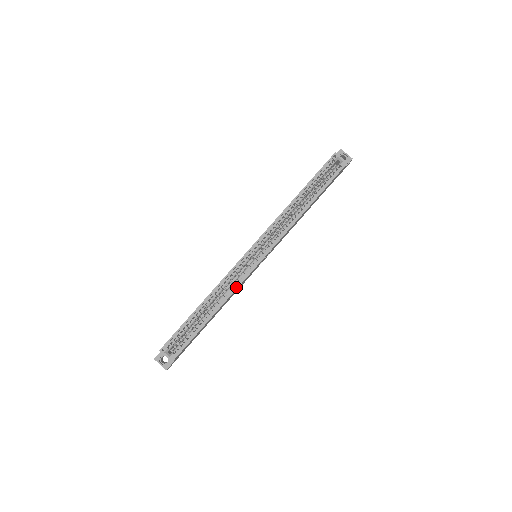
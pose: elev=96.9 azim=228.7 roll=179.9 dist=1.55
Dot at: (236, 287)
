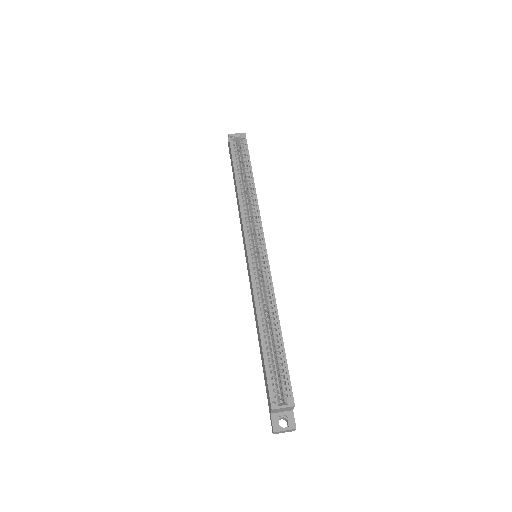
Dot at: (271, 286)
